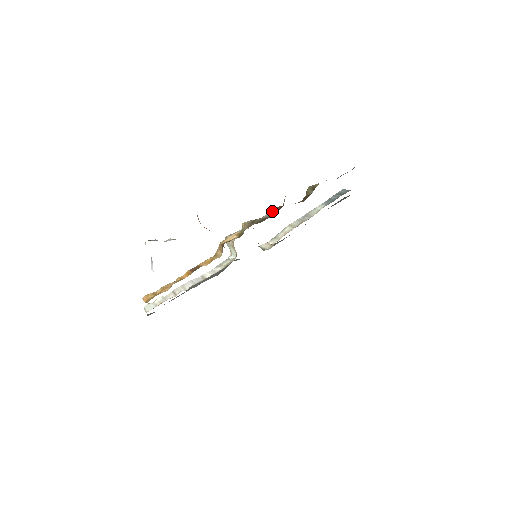
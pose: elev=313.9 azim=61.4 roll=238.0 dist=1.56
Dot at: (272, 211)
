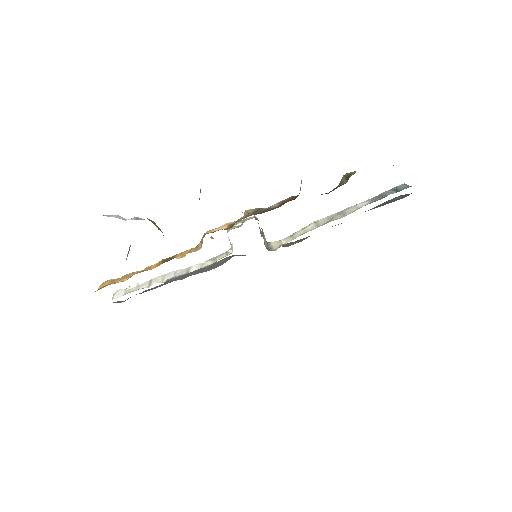
Dot at: (283, 200)
